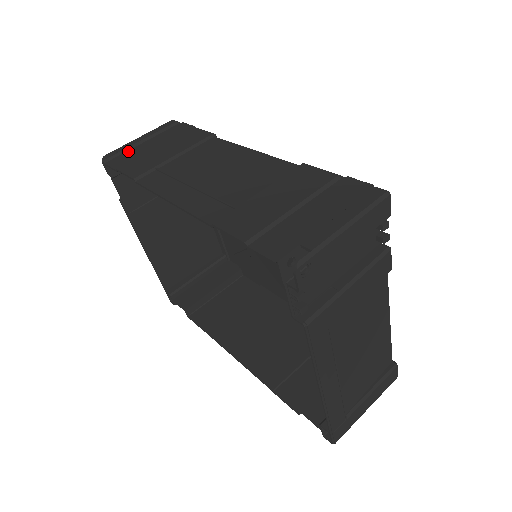
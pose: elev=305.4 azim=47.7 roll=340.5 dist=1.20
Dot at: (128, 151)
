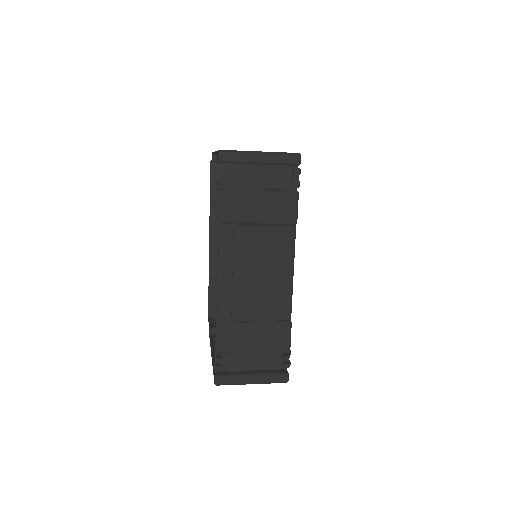
Dot at: occluded
